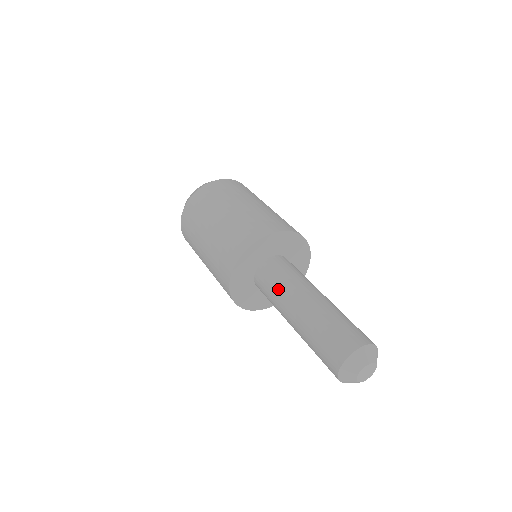
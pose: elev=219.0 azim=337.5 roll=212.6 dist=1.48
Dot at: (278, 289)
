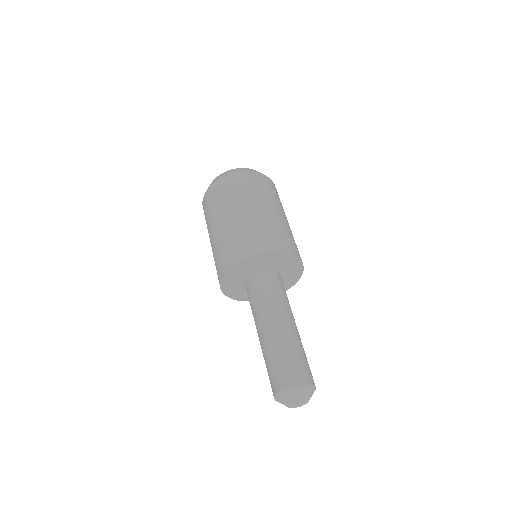
Dot at: (252, 312)
